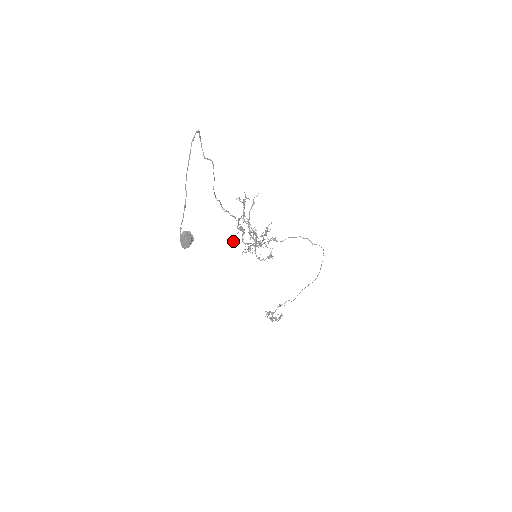
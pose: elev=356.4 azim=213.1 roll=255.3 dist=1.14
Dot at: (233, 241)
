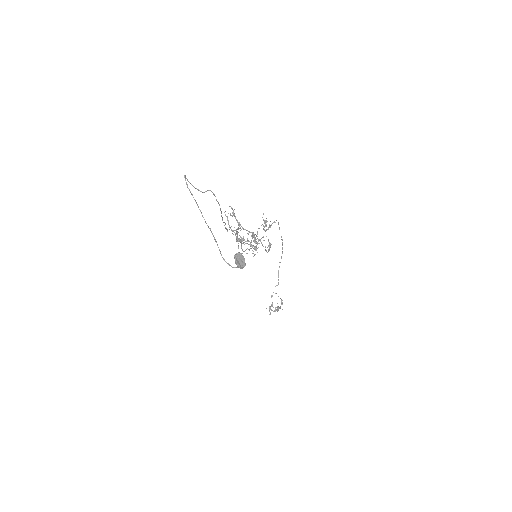
Dot at: occluded
